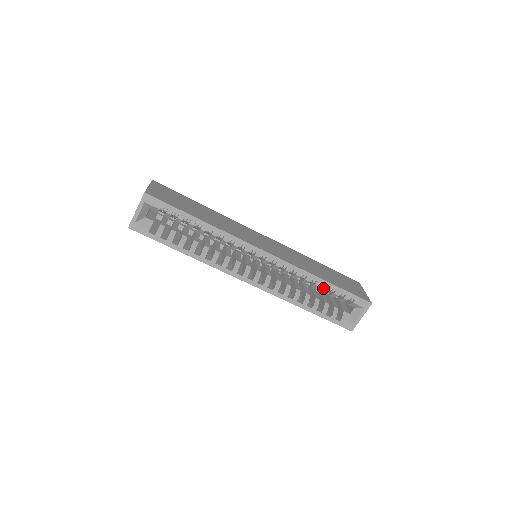
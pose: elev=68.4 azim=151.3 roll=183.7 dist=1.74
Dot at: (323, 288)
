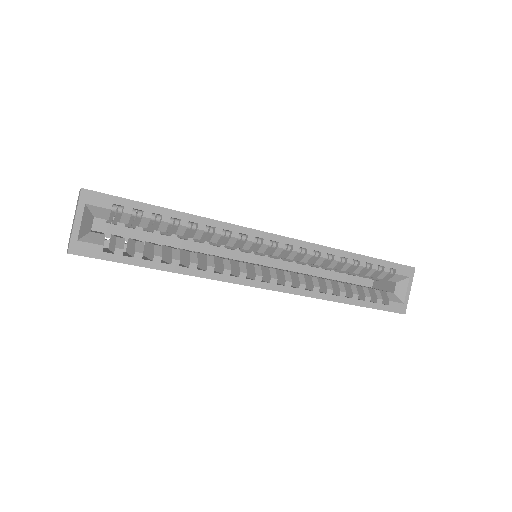
Dot at: (356, 266)
